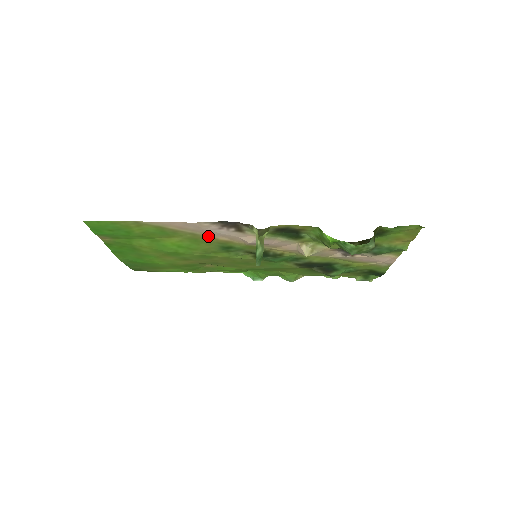
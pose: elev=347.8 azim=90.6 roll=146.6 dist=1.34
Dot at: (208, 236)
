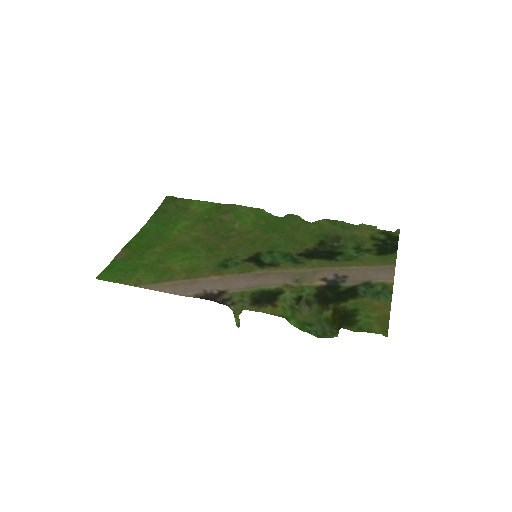
Dot at: (200, 278)
